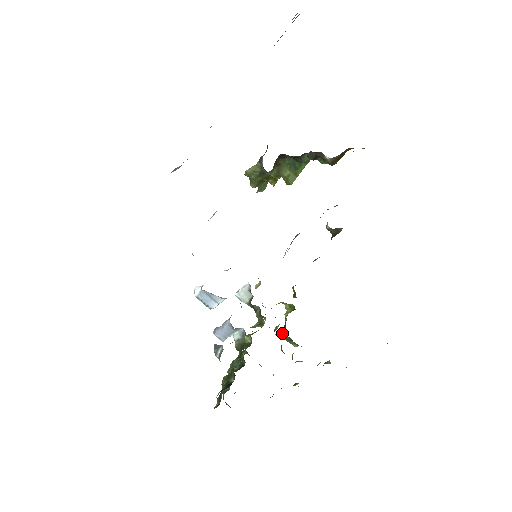
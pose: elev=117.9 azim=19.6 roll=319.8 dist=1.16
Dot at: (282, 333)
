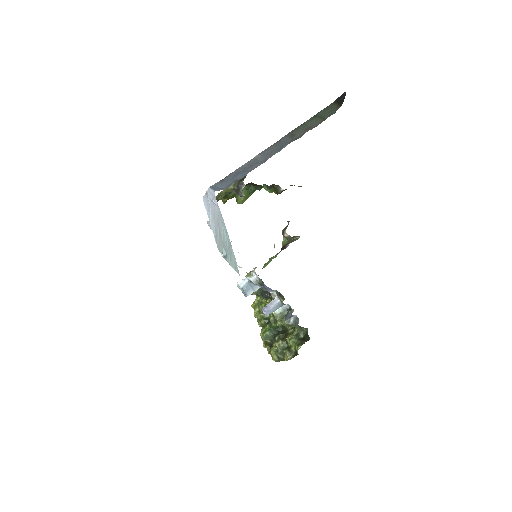
Dot at: (257, 311)
